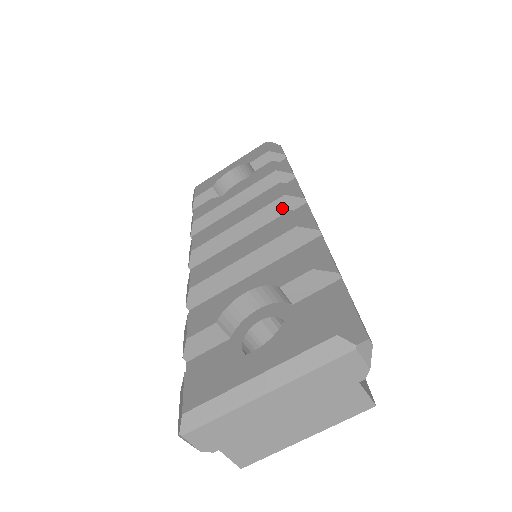
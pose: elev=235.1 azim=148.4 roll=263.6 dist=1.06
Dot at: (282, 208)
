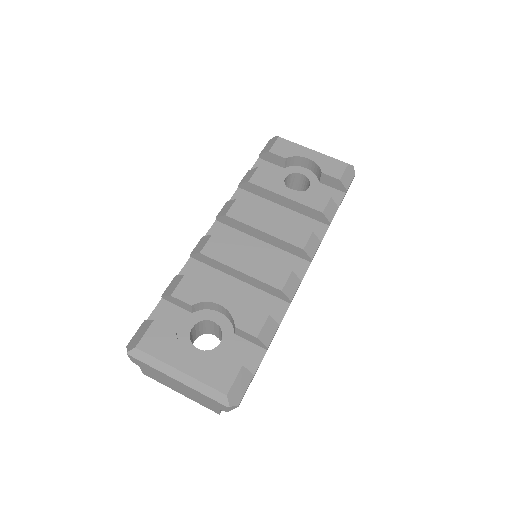
Dot at: (295, 251)
